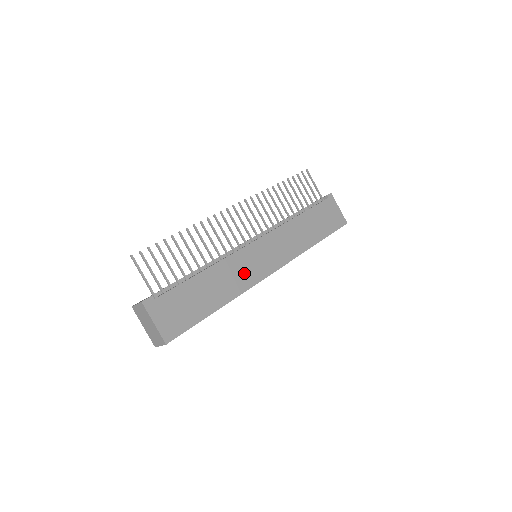
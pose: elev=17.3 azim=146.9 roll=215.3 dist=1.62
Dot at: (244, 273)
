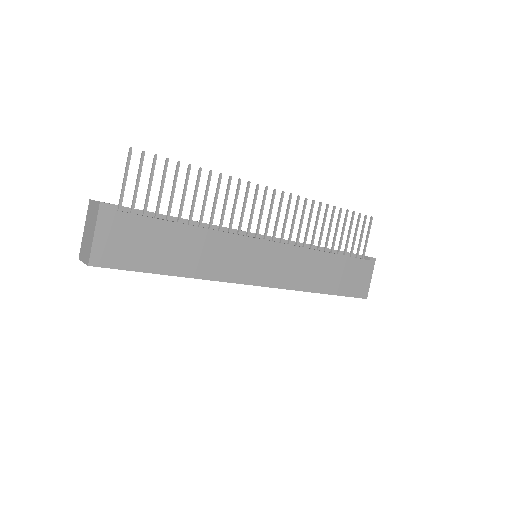
Dot at: (230, 262)
